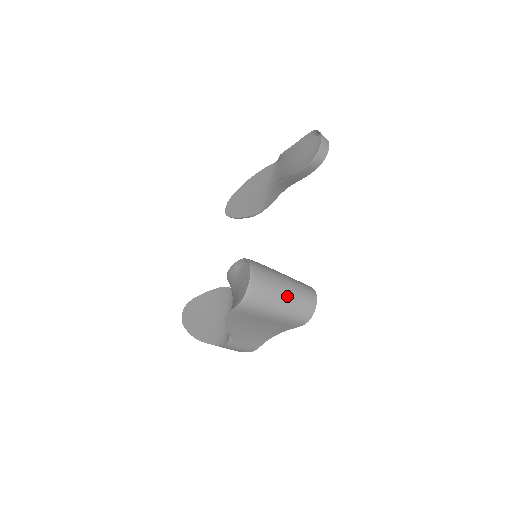
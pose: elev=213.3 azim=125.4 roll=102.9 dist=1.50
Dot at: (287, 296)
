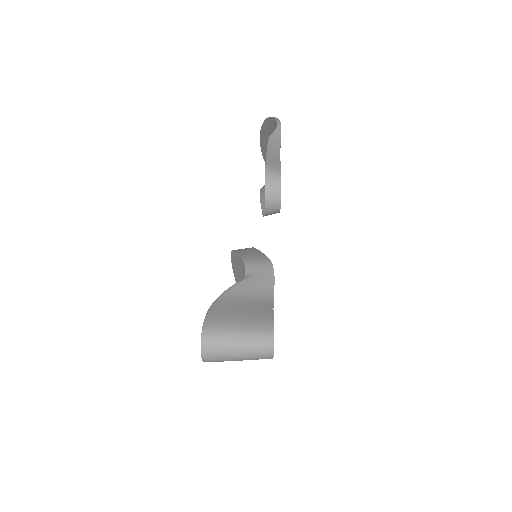
Dot at: (240, 357)
